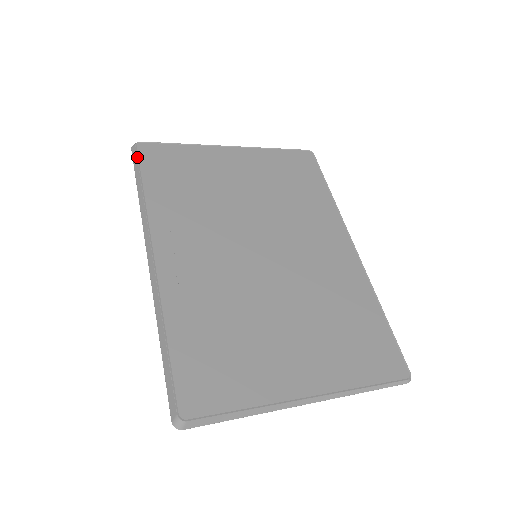
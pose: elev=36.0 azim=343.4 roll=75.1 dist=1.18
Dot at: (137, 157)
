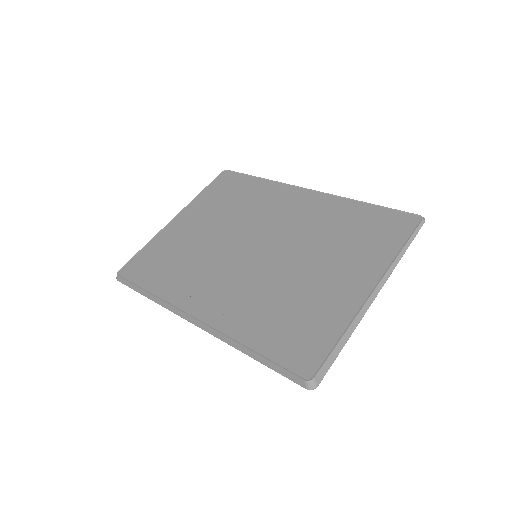
Dot at: (126, 280)
